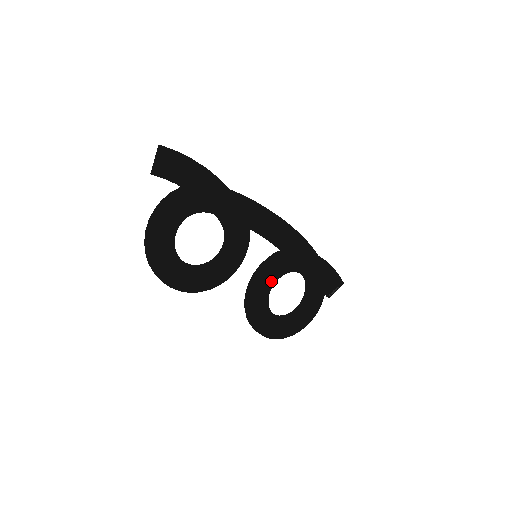
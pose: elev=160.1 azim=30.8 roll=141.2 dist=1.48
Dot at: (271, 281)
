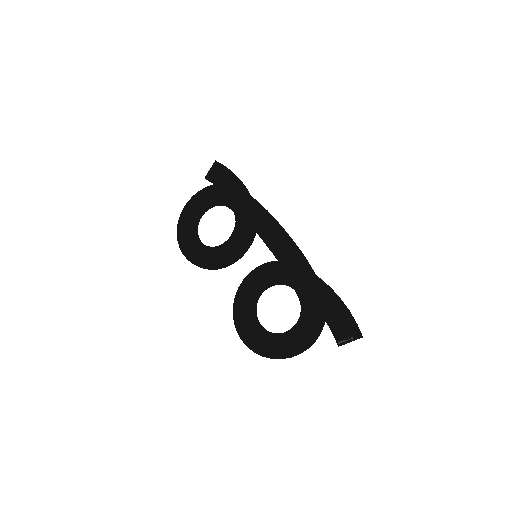
Dot at: (263, 284)
